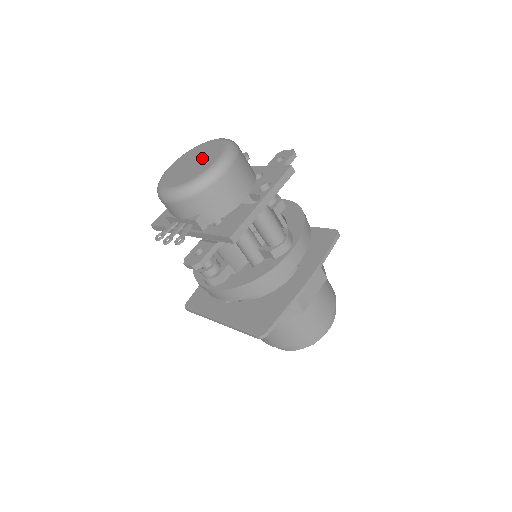
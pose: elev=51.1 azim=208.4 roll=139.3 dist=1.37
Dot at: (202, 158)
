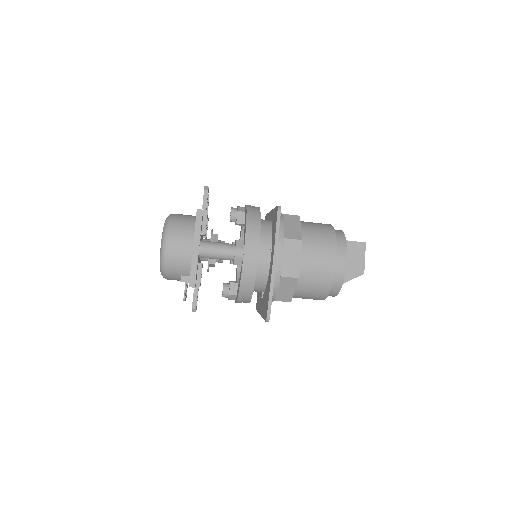
Dot at: occluded
